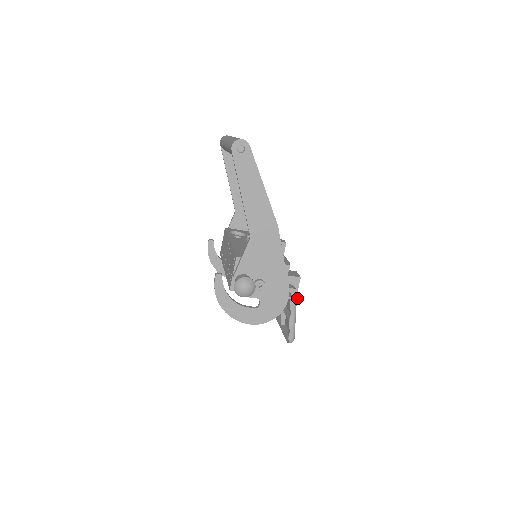
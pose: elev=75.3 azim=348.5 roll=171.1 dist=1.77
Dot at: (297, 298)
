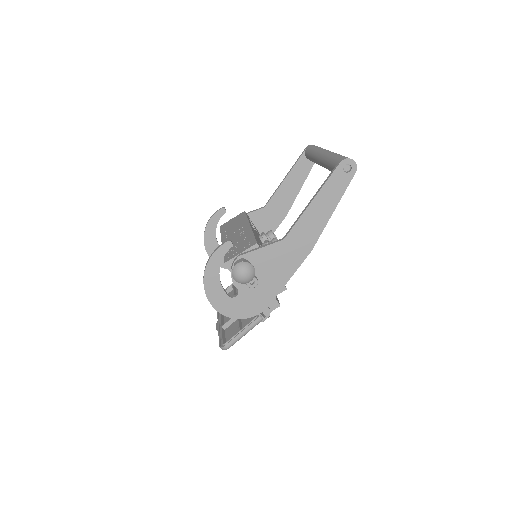
Dot at: (264, 319)
